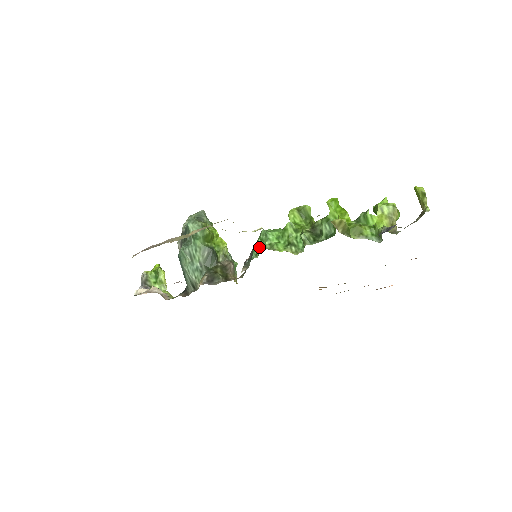
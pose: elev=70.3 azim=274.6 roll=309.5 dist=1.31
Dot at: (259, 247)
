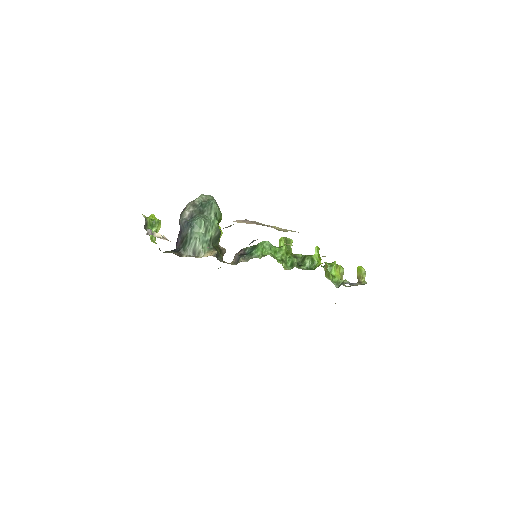
Dot at: (262, 251)
